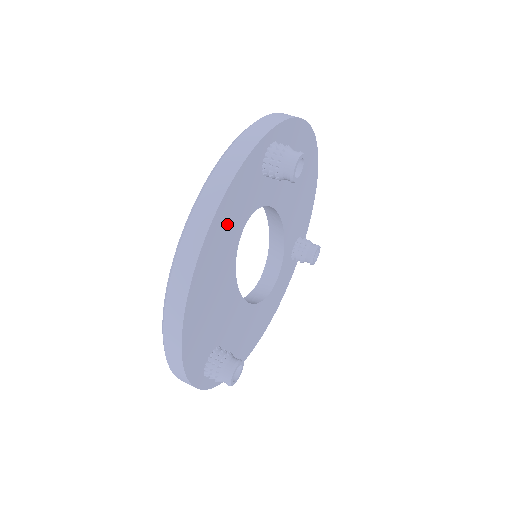
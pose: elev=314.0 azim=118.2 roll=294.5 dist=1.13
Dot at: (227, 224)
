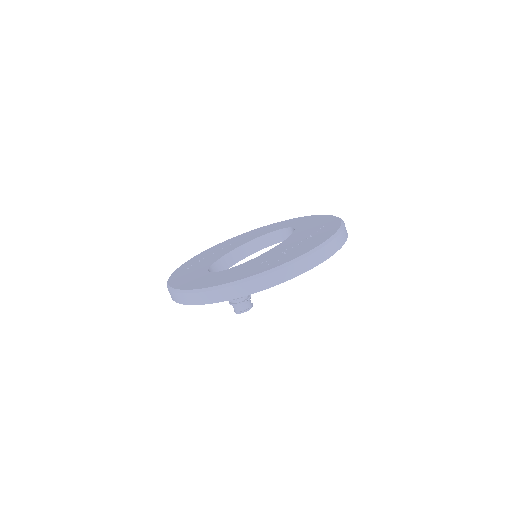
Dot at: occluded
